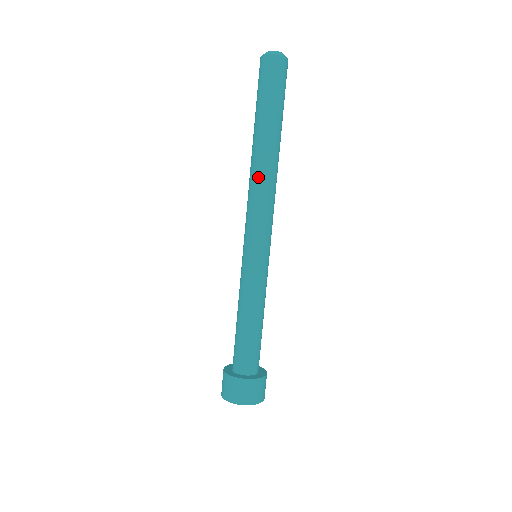
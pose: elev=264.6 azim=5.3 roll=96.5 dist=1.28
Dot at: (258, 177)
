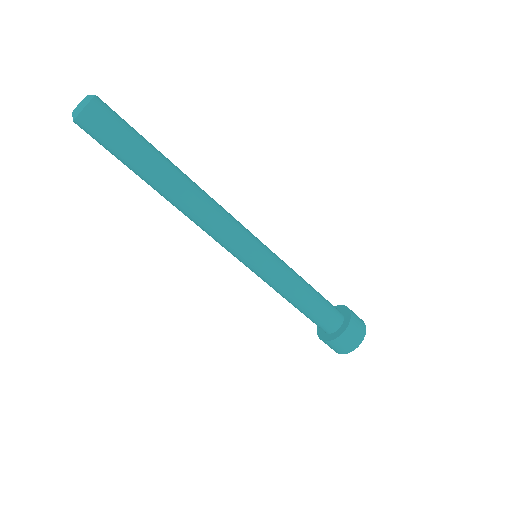
Dot at: occluded
